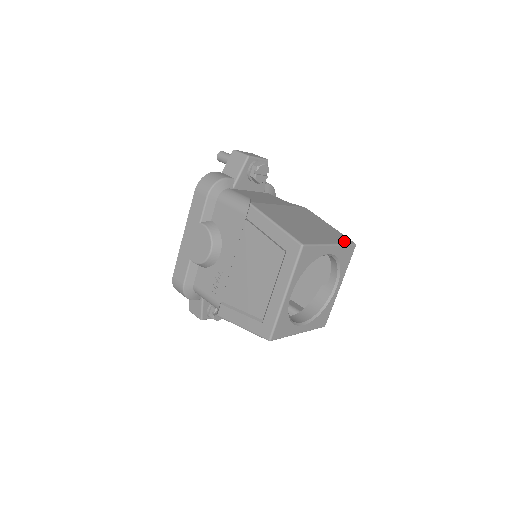
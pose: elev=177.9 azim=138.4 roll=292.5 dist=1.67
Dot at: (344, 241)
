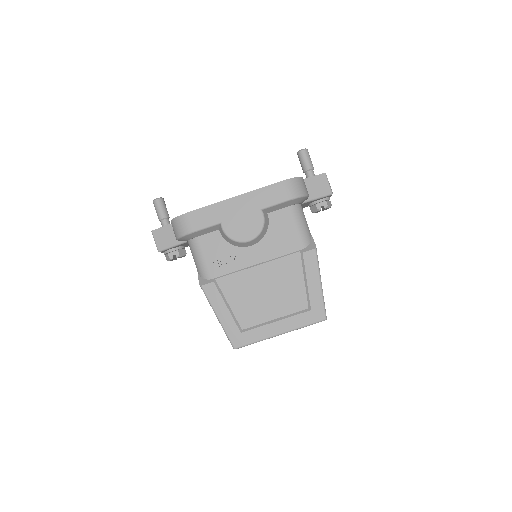
Dot at: occluded
